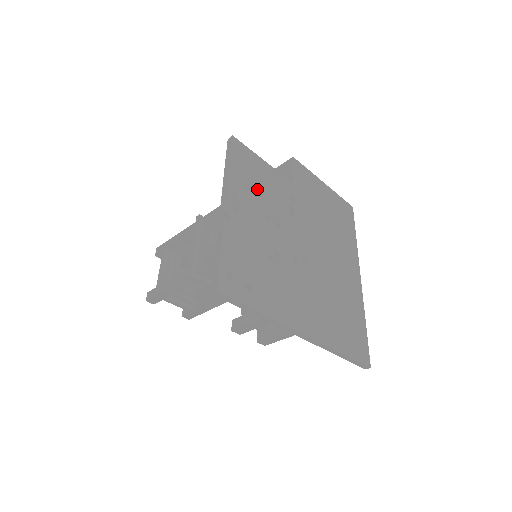
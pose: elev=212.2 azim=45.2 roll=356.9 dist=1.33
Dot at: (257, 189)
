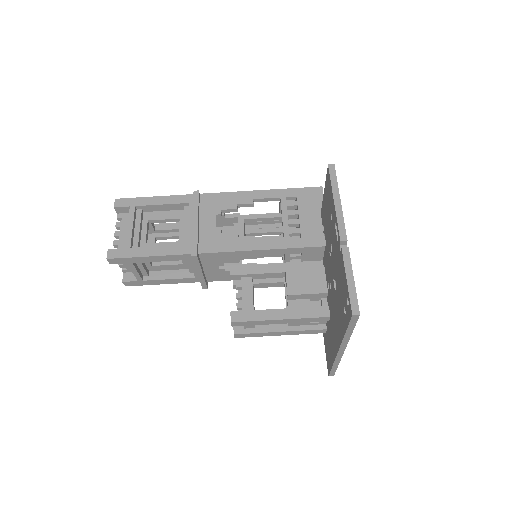
Dot at: occluded
